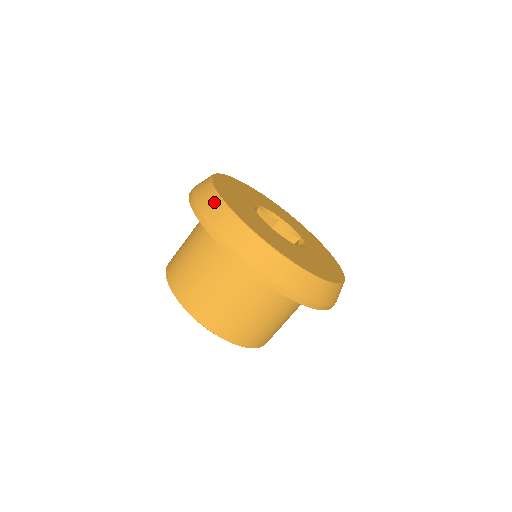
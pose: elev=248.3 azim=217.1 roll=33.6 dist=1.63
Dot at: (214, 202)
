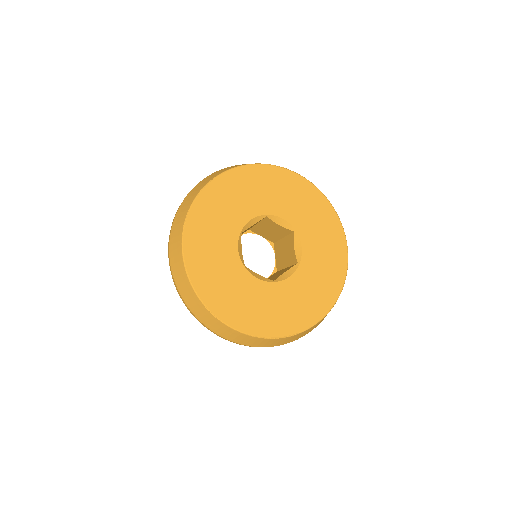
Dot at: (203, 312)
